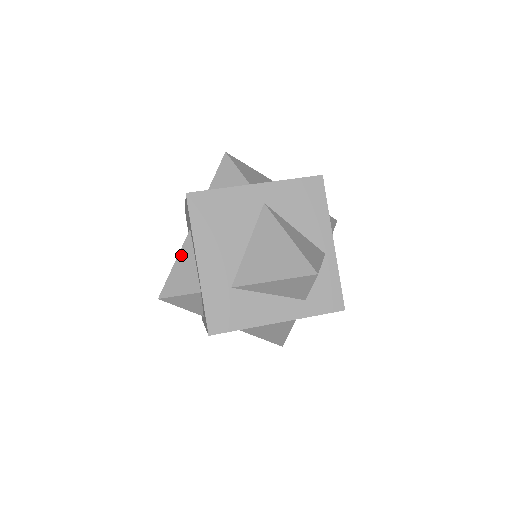
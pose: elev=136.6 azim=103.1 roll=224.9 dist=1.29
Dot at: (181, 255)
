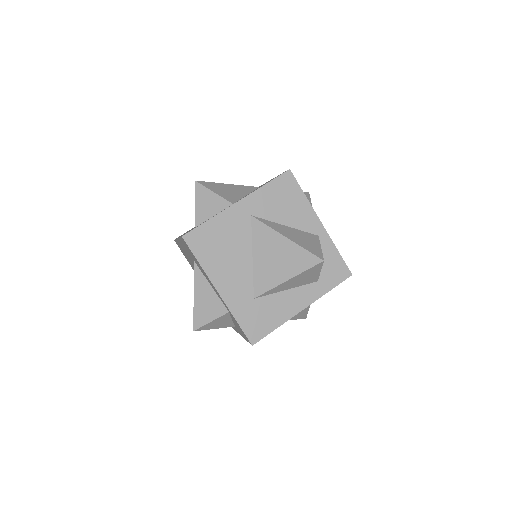
Dot at: (196, 287)
